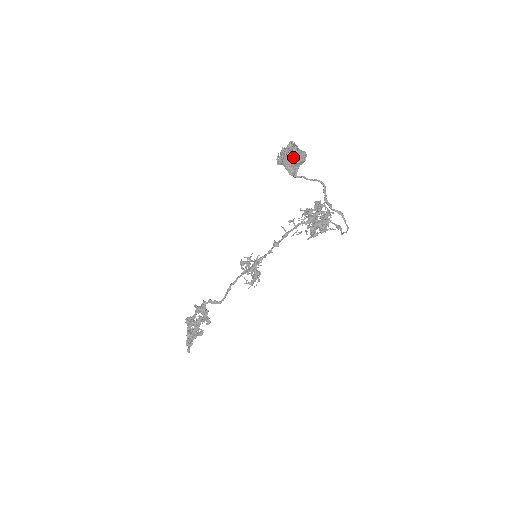
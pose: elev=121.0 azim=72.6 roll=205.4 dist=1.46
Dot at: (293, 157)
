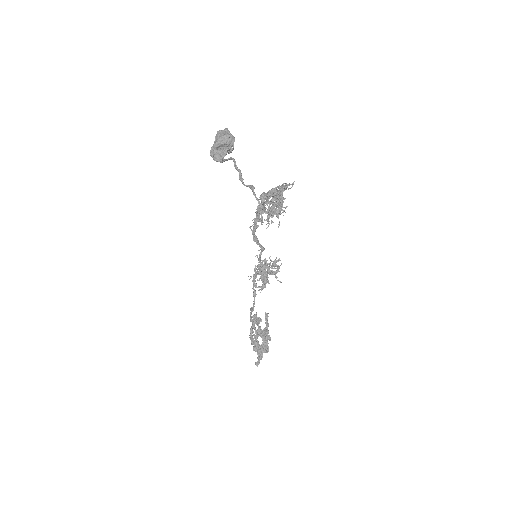
Dot at: (214, 143)
